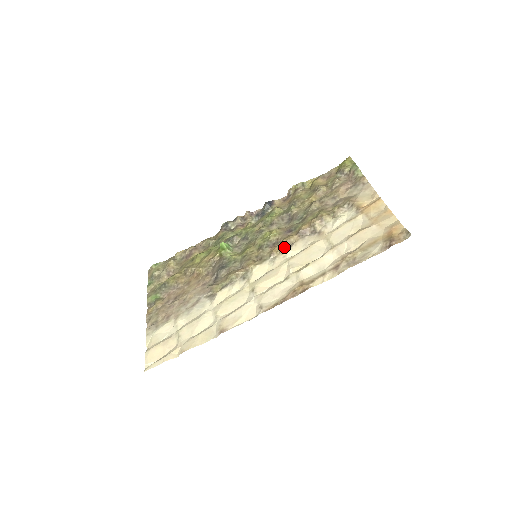
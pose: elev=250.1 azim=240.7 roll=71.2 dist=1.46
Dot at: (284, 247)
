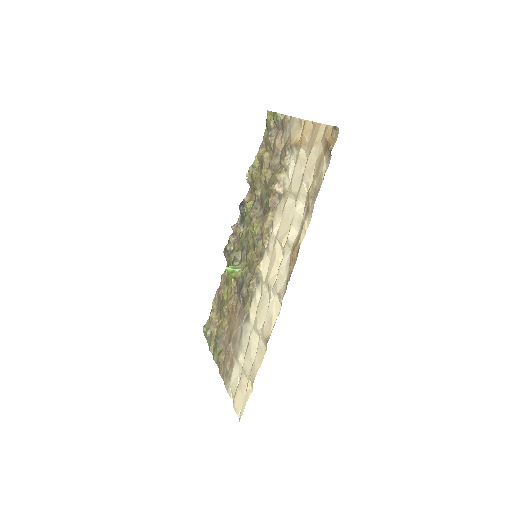
Dot at: (268, 230)
